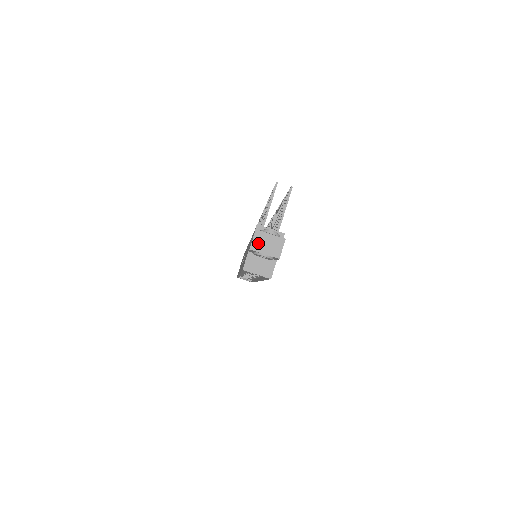
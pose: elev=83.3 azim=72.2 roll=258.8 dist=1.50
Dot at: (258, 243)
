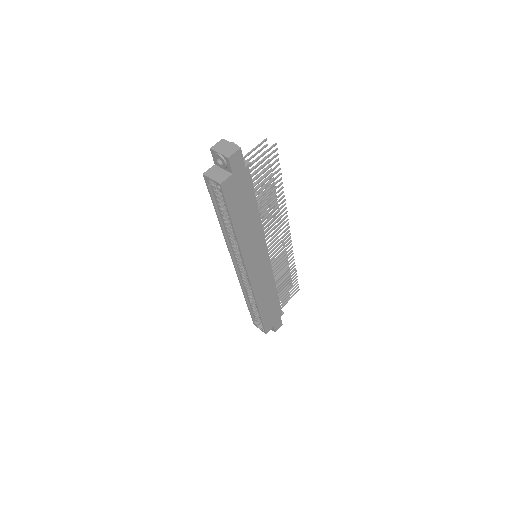
Dot at: (219, 146)
